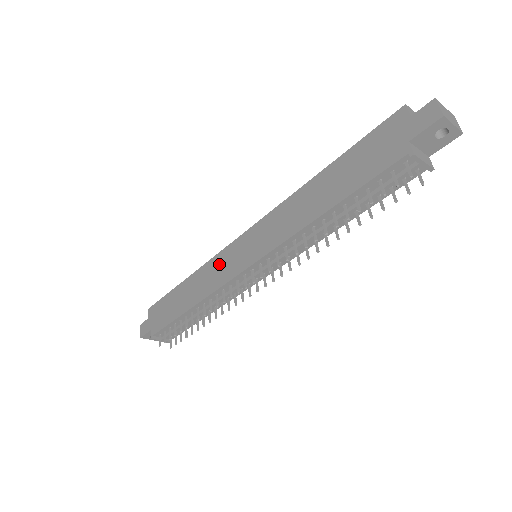
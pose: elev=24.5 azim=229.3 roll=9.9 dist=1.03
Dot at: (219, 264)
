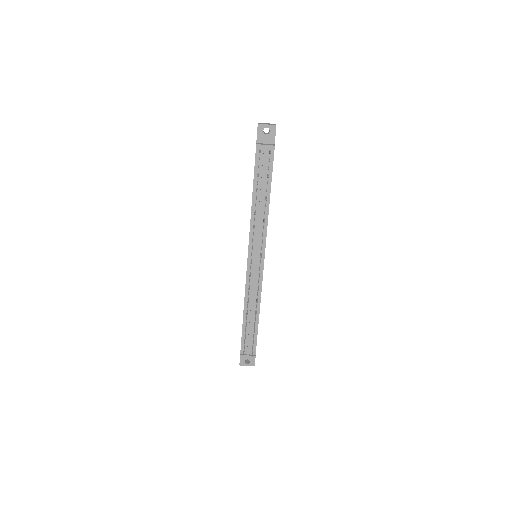
Dot at: occluded
